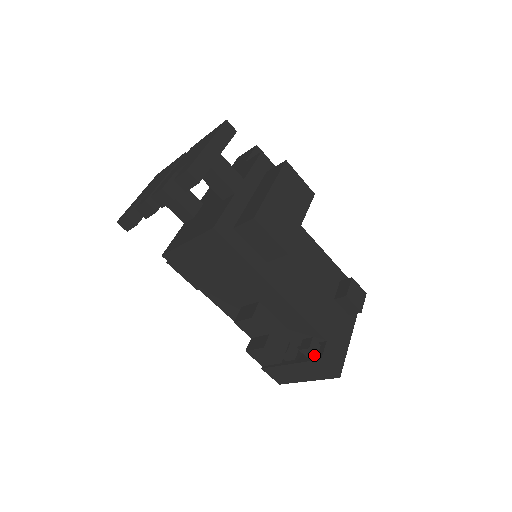
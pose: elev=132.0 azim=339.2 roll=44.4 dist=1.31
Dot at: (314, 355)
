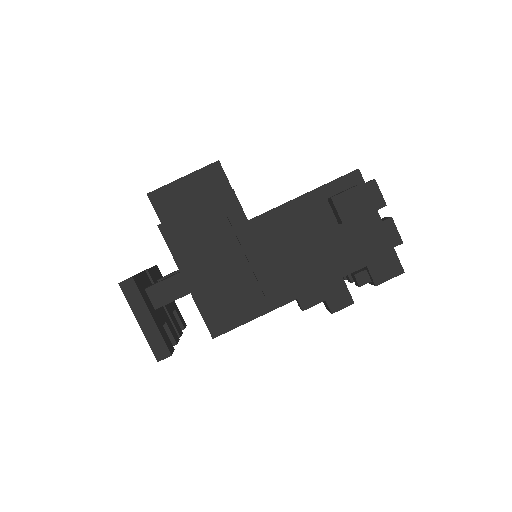
Dot at: occluded
